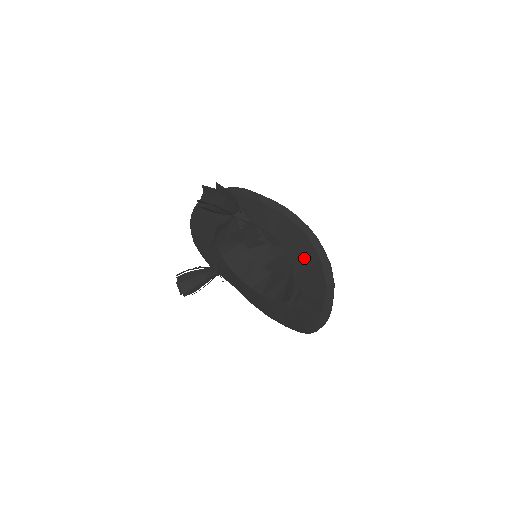
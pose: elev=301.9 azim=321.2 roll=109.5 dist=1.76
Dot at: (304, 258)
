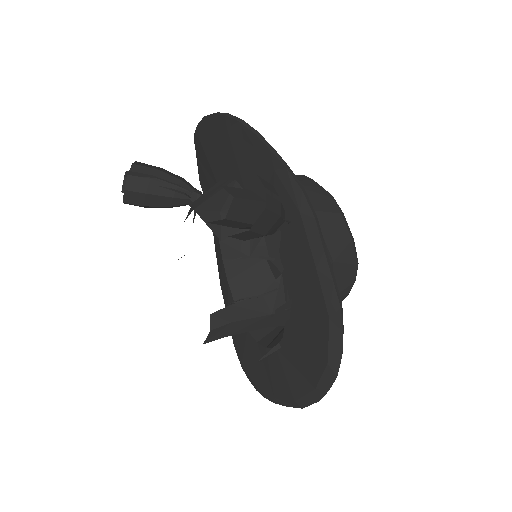
Dot at: (300, 360)
